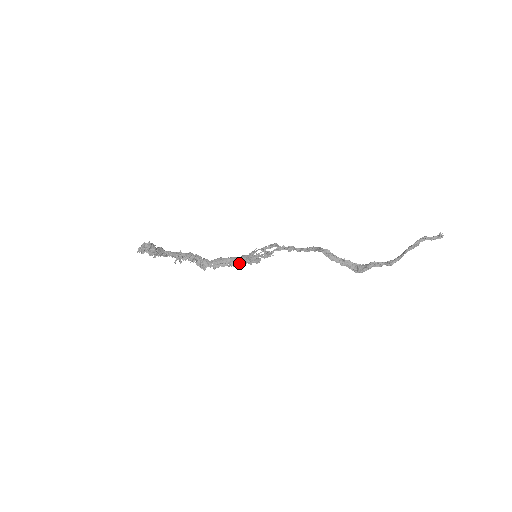
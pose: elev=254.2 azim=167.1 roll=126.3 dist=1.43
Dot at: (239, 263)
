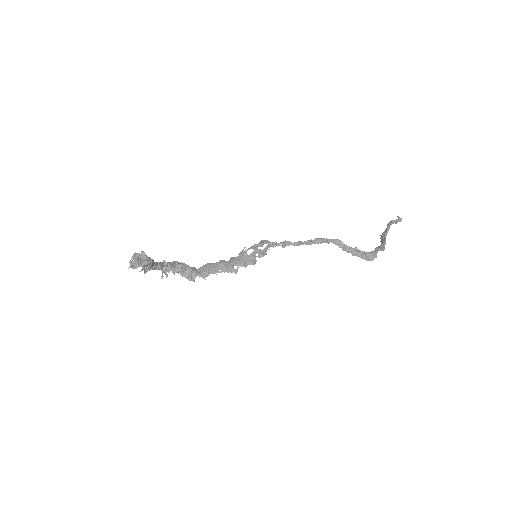
Dot at: (233, 267)
